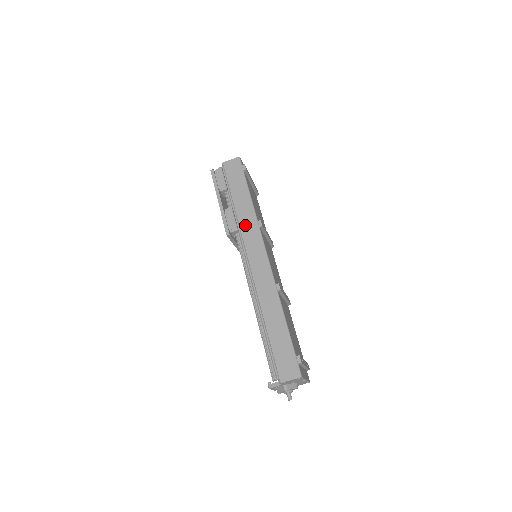
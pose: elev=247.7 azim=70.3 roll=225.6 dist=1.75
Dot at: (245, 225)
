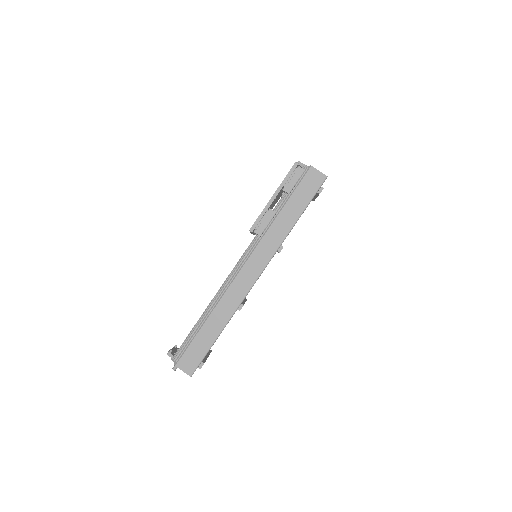
Dot at: (270, 237)
